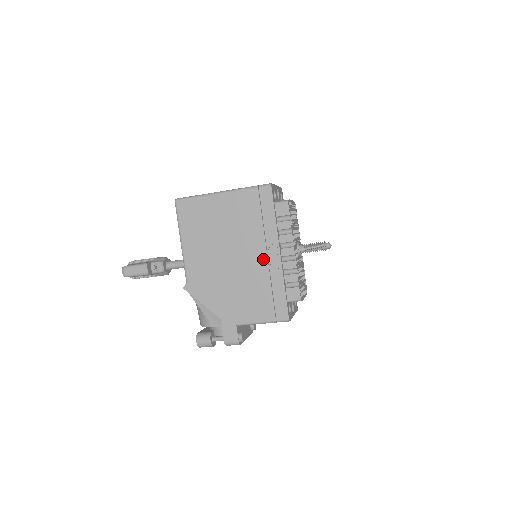
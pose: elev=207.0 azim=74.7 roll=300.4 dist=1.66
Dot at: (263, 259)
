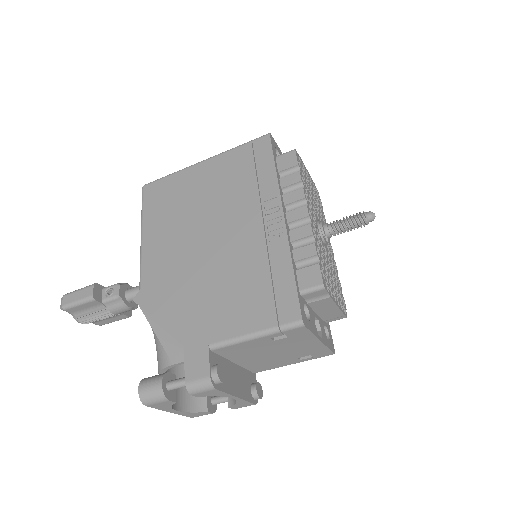
Dot at: (257, 230)
